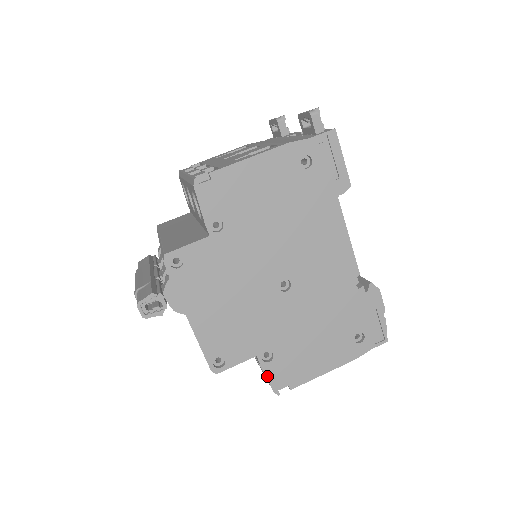
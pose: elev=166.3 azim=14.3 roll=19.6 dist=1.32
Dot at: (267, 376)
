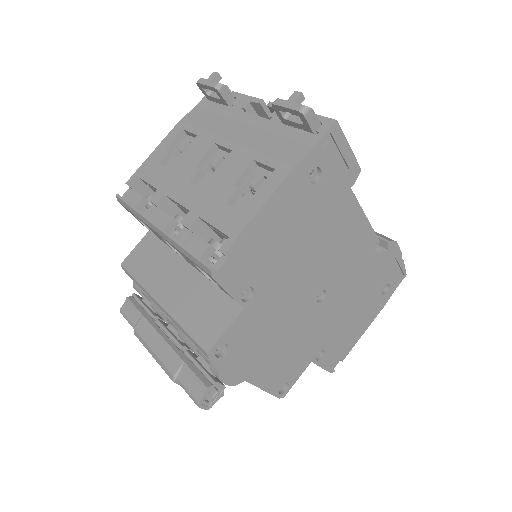
Dot at: (323, 367)
